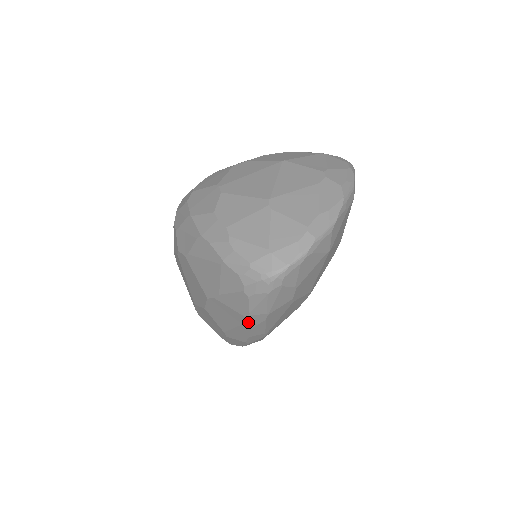
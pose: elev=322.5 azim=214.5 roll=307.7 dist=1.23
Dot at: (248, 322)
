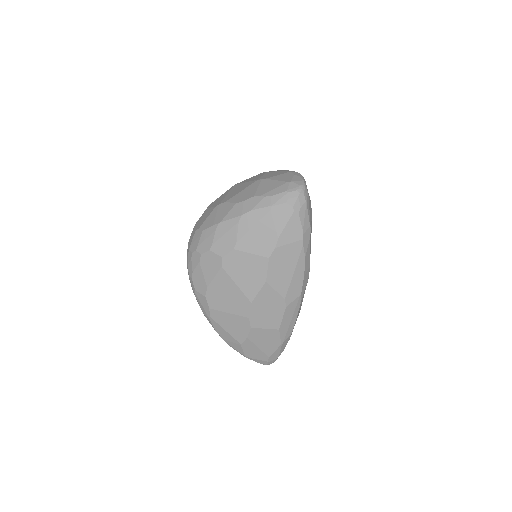
Dot at: (303, 246)
